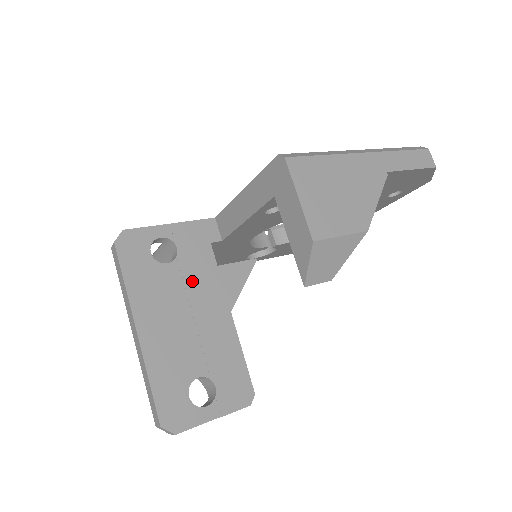
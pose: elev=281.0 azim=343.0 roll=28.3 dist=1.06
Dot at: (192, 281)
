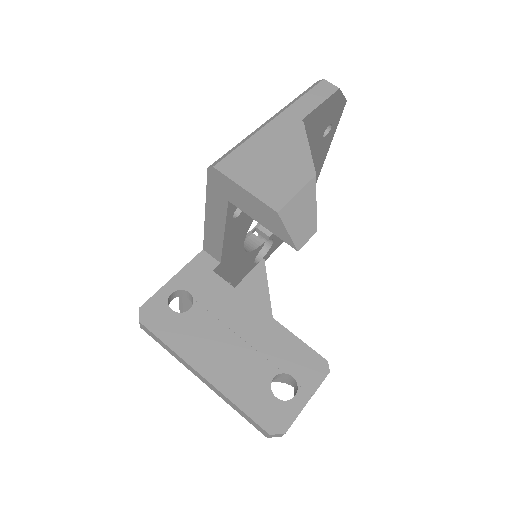
Dot at: (218, 309)
